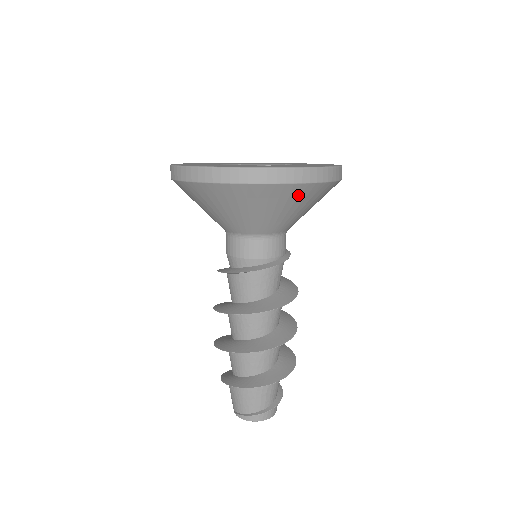
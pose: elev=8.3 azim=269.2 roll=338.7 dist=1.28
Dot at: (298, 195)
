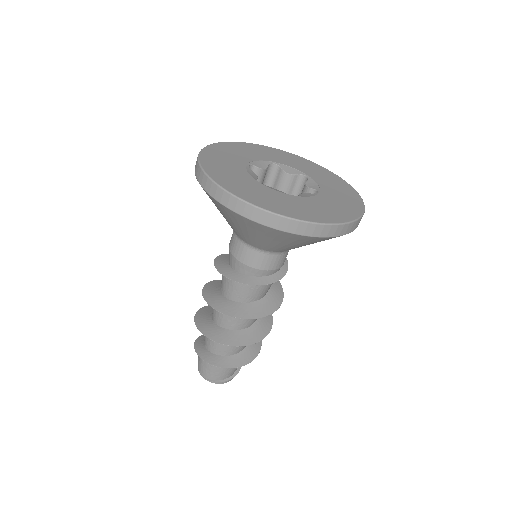
Dot at: occluded
